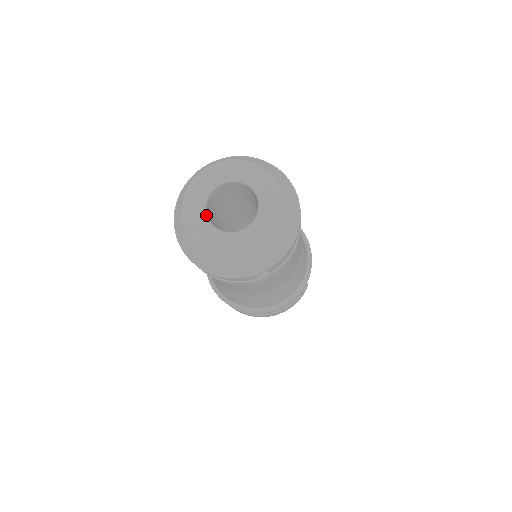
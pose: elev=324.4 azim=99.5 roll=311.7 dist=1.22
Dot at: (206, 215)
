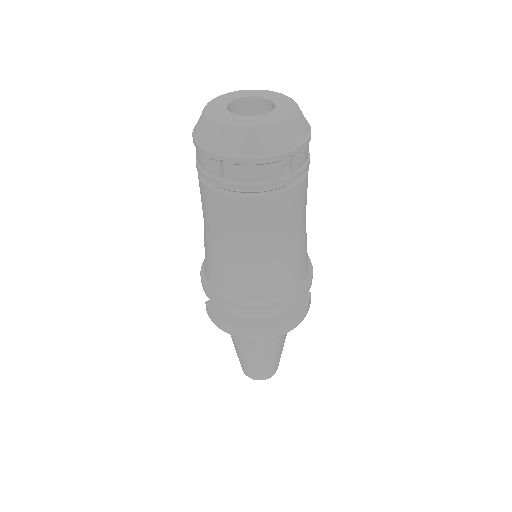
Dot at: (229, 111)
